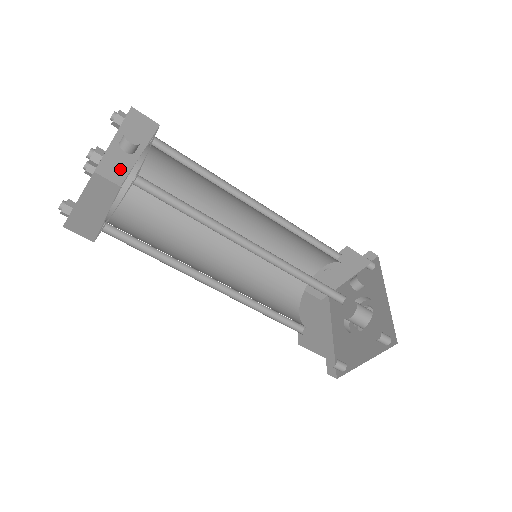
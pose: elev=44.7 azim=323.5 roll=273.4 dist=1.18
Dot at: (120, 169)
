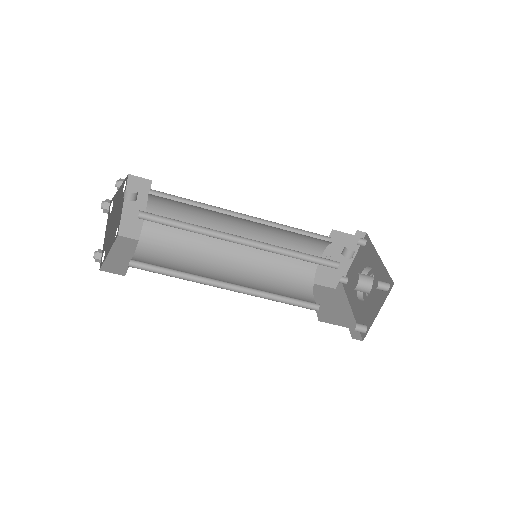
Dot at: (135, 226)
